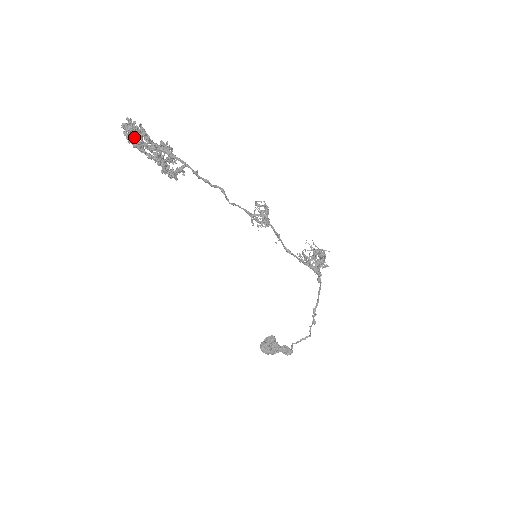
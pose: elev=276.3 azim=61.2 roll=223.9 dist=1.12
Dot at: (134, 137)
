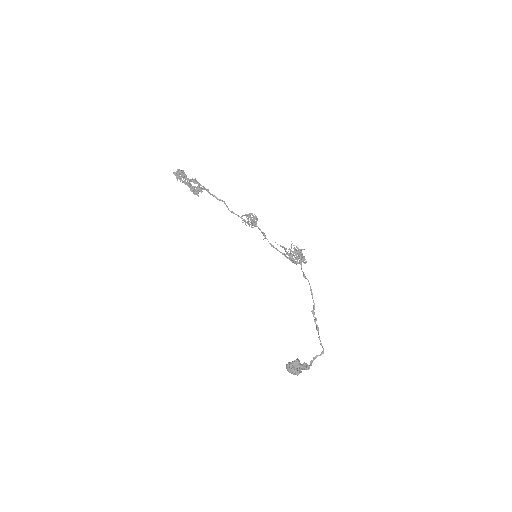
Dot at: (178, 174)
